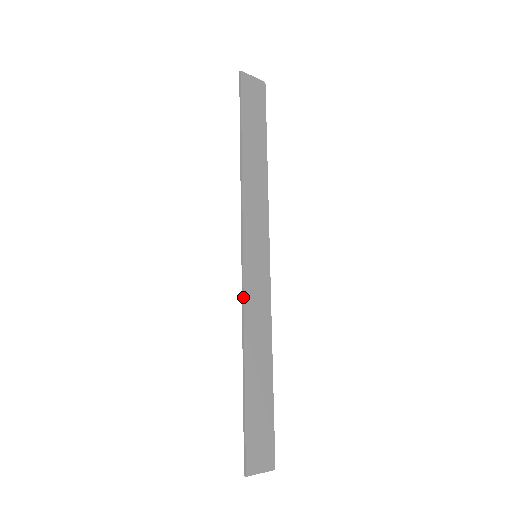
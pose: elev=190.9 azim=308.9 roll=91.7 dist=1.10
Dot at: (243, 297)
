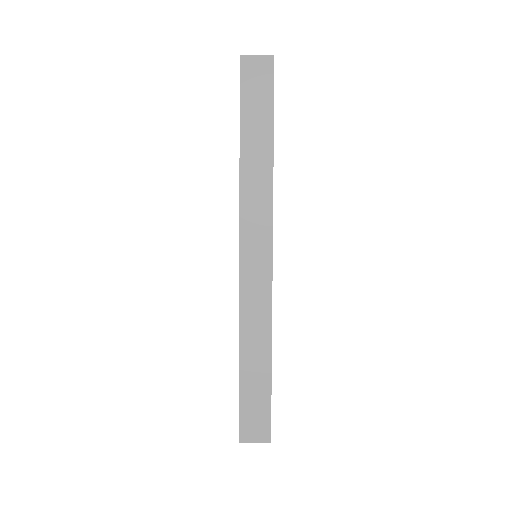
Dot at: (239, 296)
